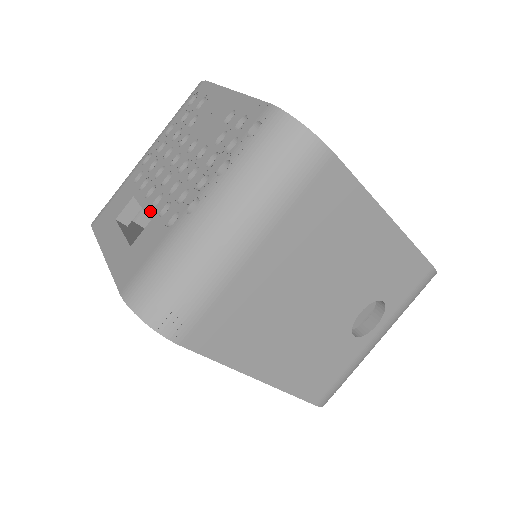
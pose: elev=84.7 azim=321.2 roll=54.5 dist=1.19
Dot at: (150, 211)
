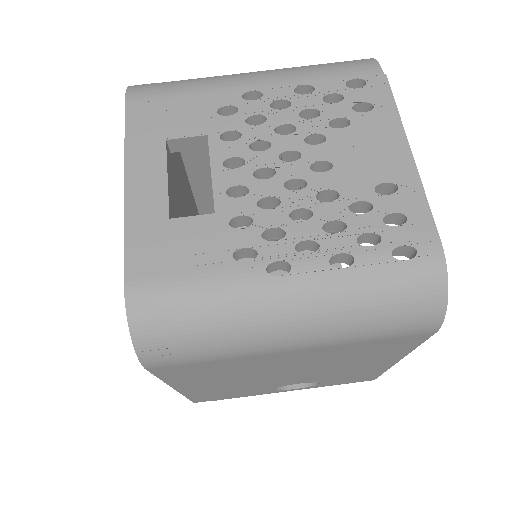
Dot at: (220, 196)
